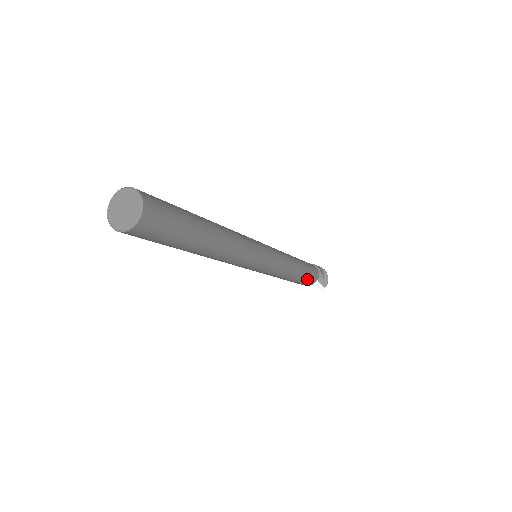
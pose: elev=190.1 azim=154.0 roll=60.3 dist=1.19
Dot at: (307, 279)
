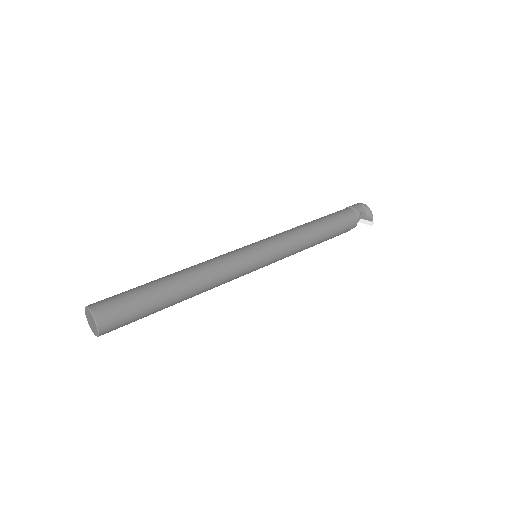
Dot at: (340, 231)
